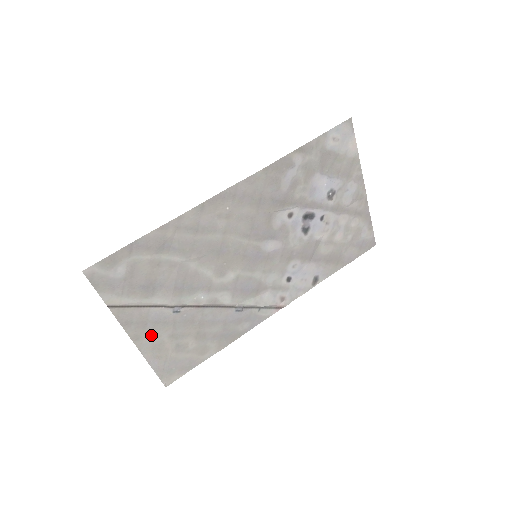
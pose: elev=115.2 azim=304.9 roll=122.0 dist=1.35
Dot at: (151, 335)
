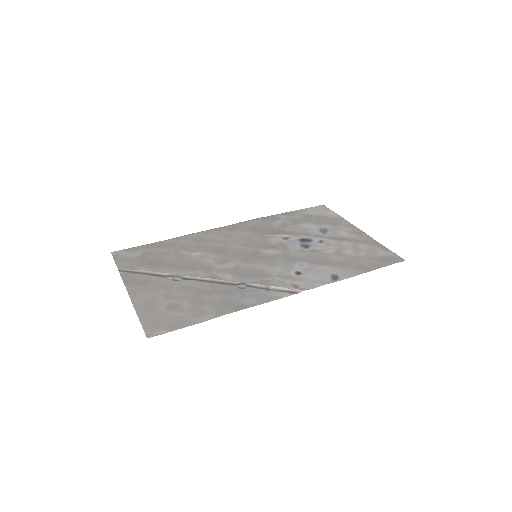
Dot at: (147, 293)
